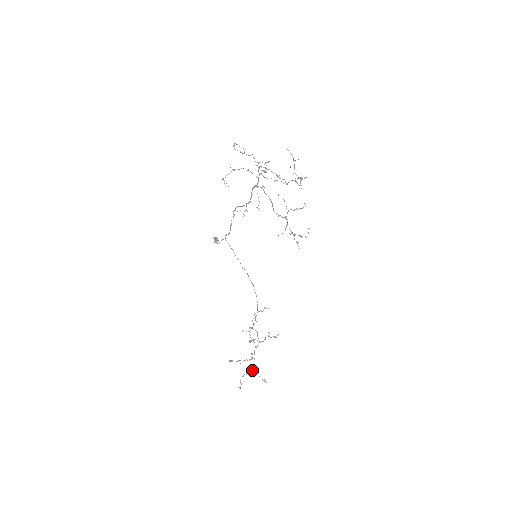
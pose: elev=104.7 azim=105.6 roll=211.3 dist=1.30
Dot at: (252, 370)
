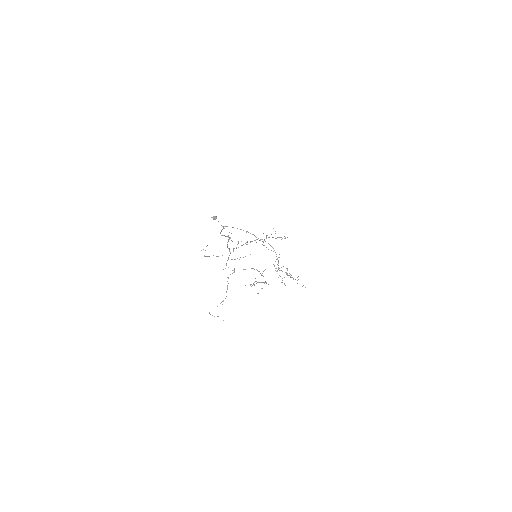
Dot at: occluded
